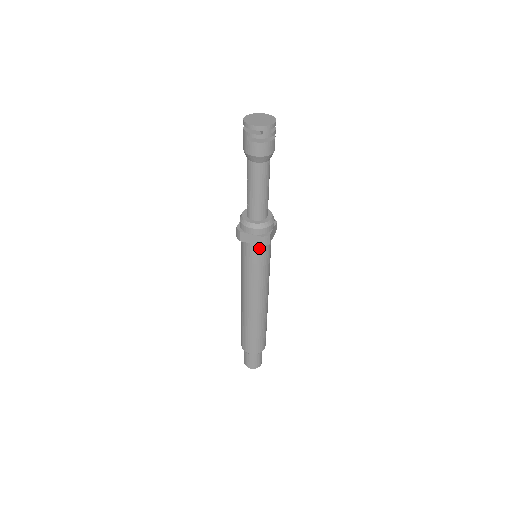
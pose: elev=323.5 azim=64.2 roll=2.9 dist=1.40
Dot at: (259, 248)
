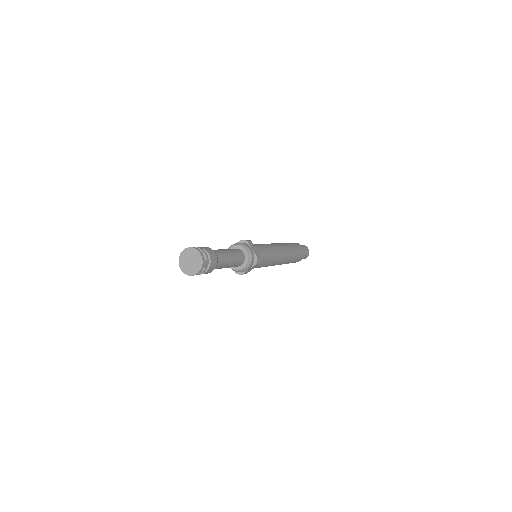
Dot at: occluded
